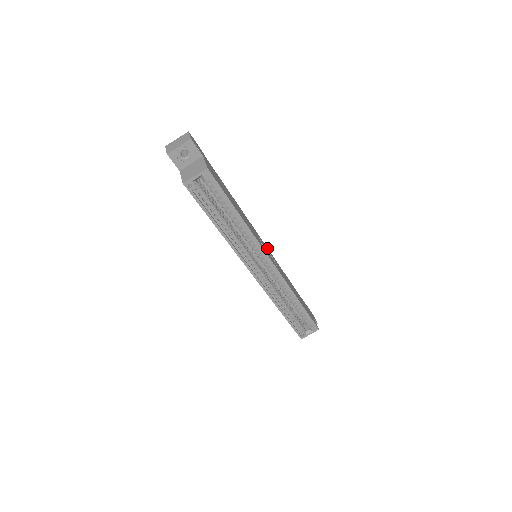
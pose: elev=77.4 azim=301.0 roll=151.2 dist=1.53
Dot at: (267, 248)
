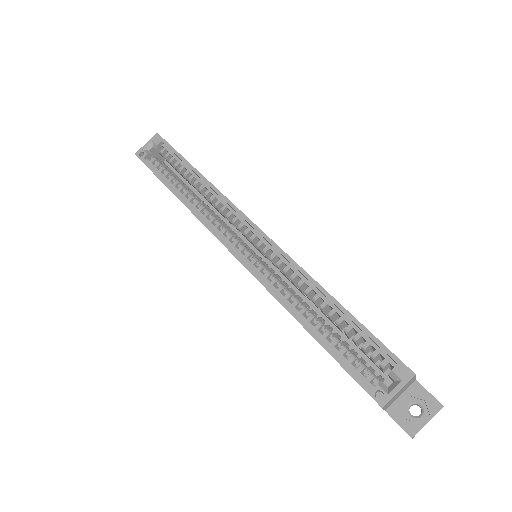
Dot at: occluded
